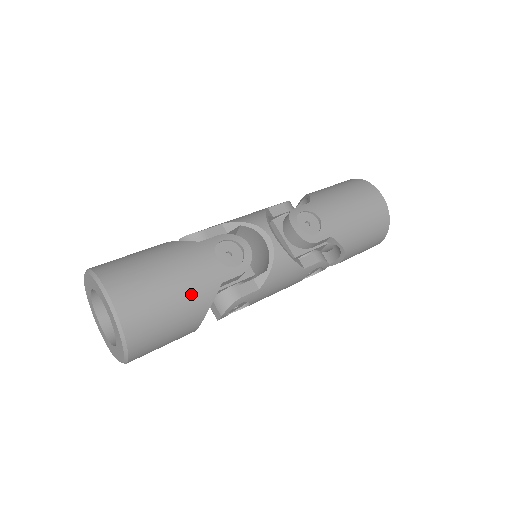
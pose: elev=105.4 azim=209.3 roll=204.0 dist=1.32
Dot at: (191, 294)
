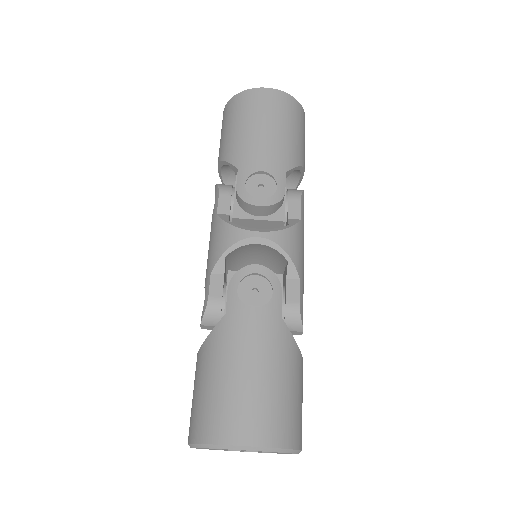
Dot at: (278, 357)
